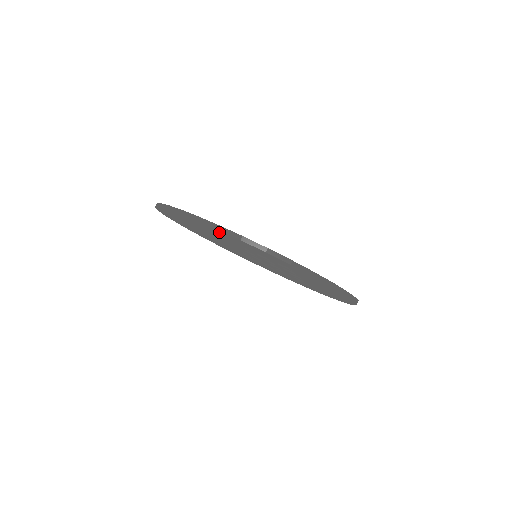
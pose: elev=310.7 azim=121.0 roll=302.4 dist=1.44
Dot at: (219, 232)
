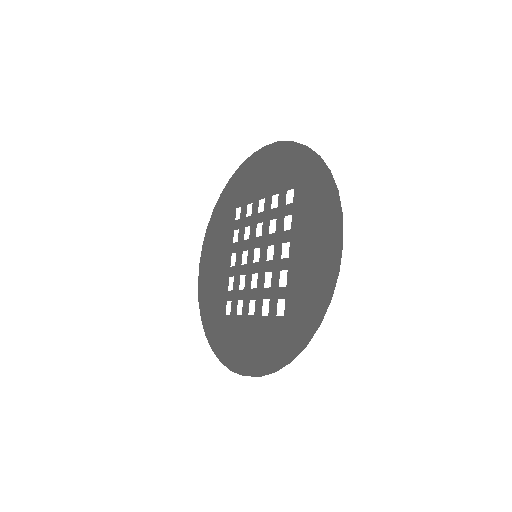
Dot at: (261, 162)
